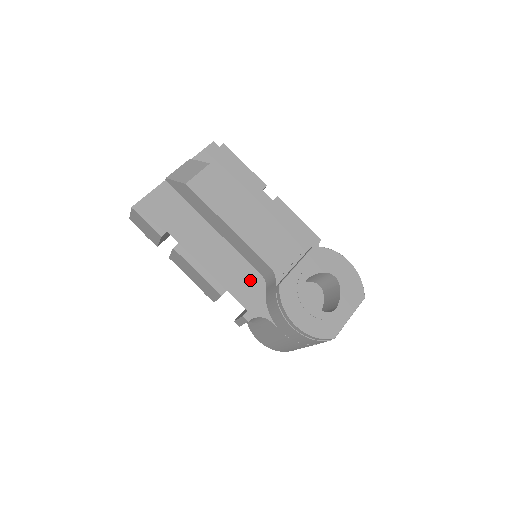
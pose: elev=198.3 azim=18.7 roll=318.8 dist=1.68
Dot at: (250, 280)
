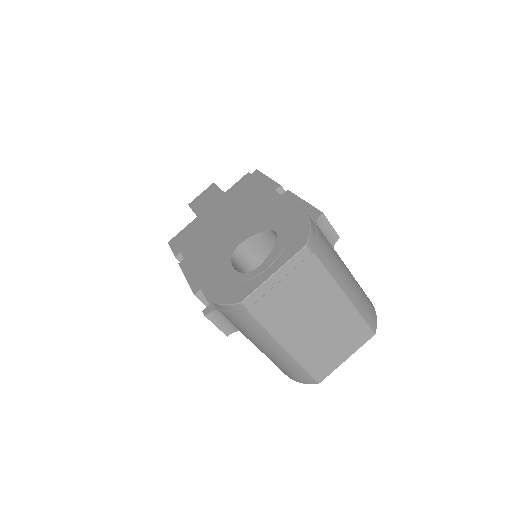
Dot at: occluded
